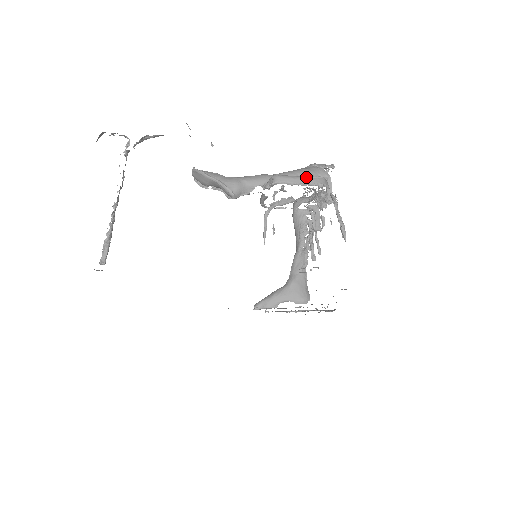
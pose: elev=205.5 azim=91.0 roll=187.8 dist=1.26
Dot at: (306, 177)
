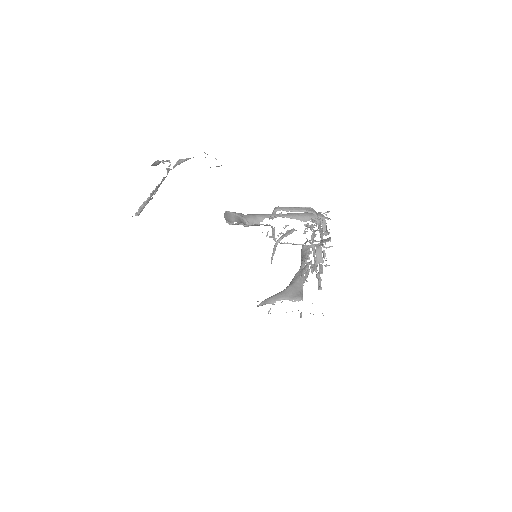
Dot at: (298, 207)
